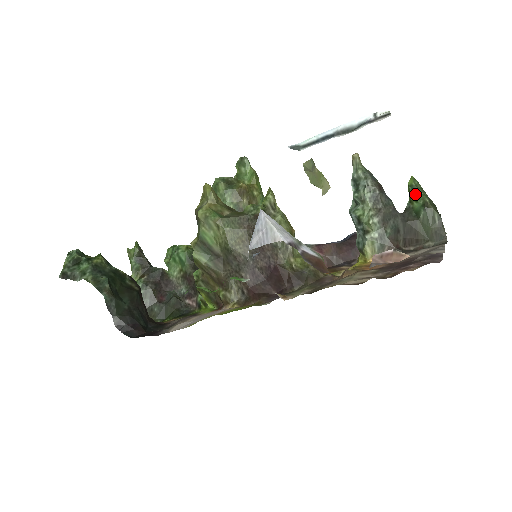
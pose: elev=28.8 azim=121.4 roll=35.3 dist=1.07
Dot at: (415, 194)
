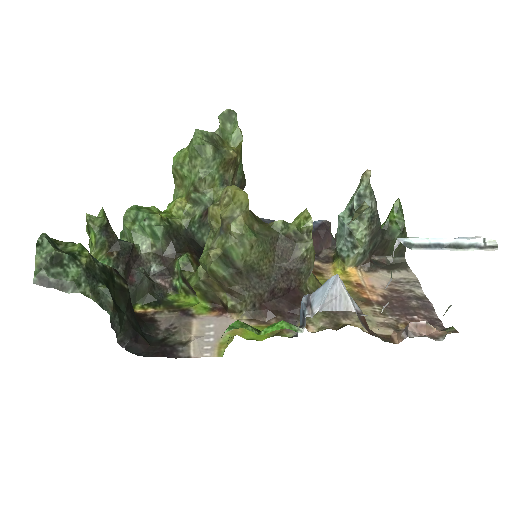
Dot at: (397, 217)
